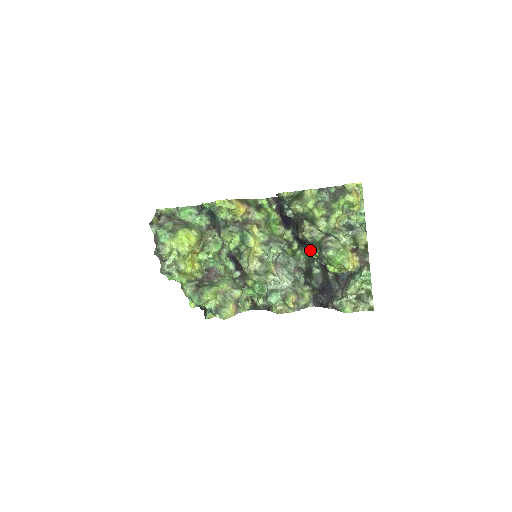
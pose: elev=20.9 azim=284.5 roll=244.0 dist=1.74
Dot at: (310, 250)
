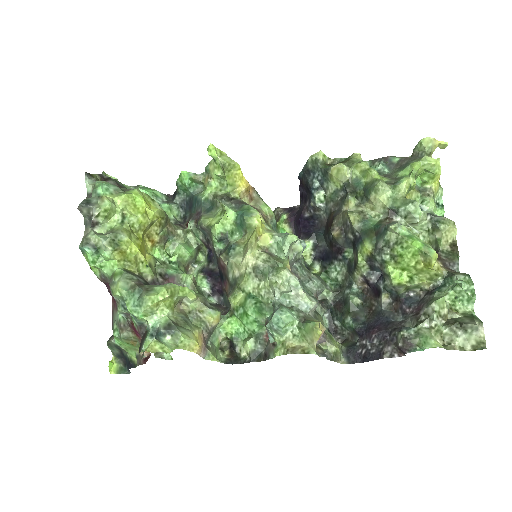
Dot at: (348, 260)
